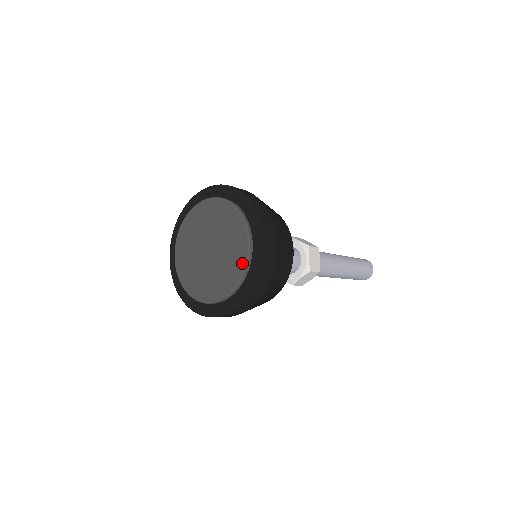
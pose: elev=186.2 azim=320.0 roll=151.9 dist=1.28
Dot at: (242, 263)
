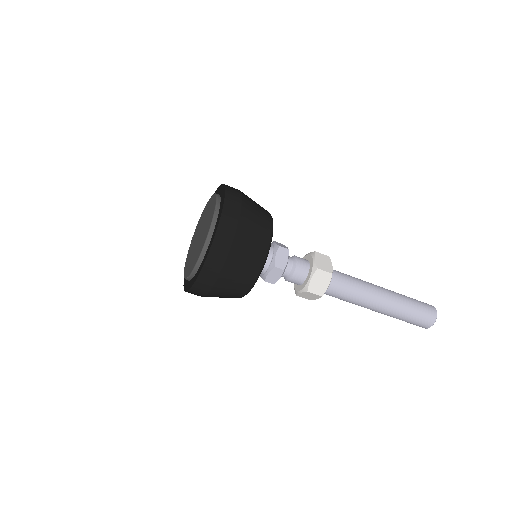
Dot at: (213, 198)
